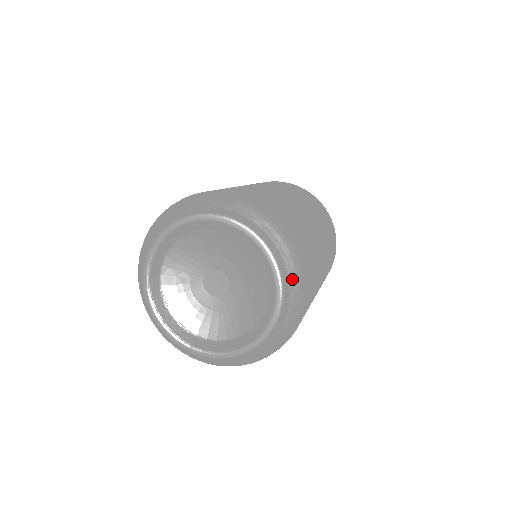
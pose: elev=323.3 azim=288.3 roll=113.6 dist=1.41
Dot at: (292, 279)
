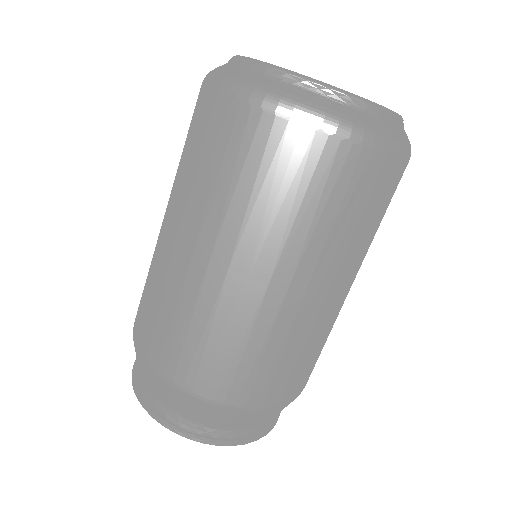
Dot at: occluded
